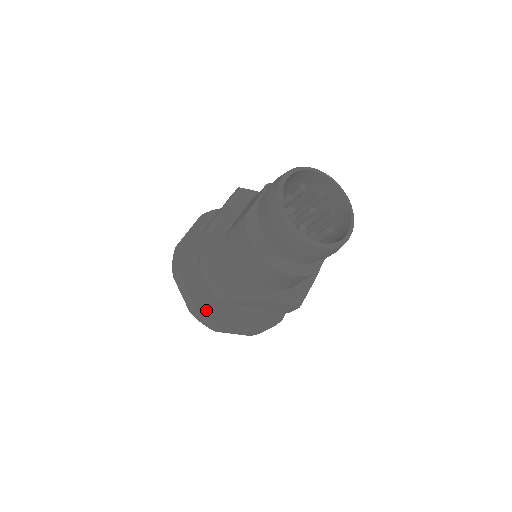
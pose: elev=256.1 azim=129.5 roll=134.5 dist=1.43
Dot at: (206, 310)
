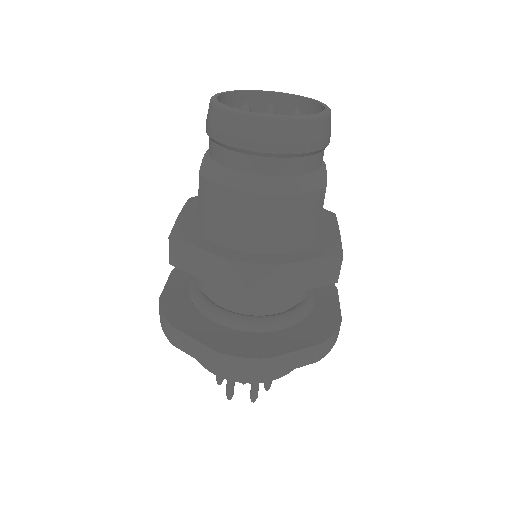
Dot at: (234, 349)
